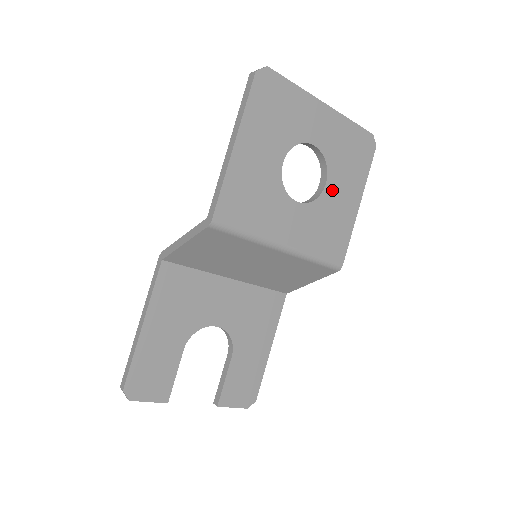
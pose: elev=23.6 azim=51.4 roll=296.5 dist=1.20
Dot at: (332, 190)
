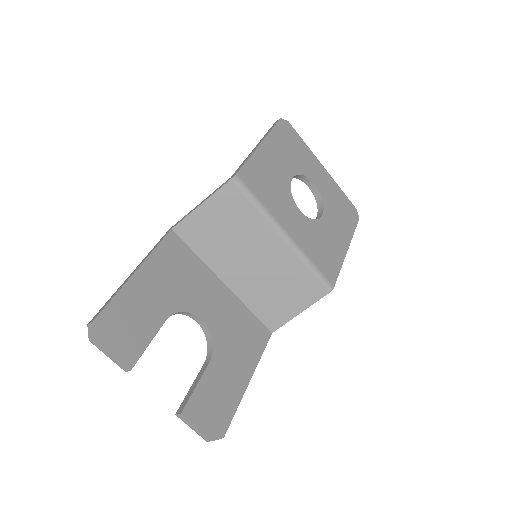
Dot at: (327, 223)
